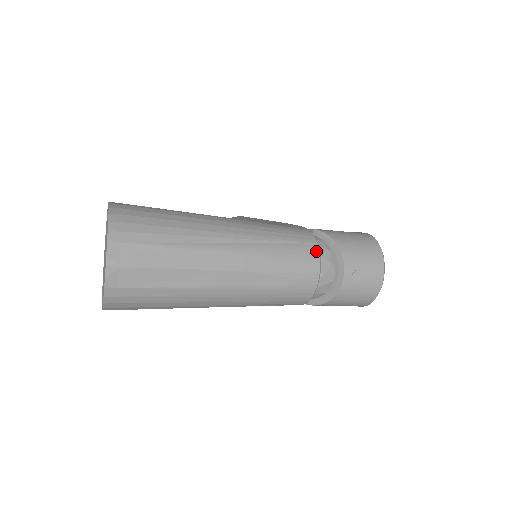
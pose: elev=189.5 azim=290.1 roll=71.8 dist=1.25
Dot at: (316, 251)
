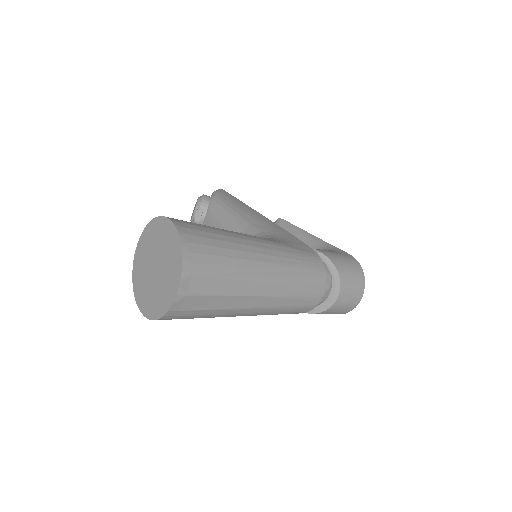
Dot at: (324, 278)
